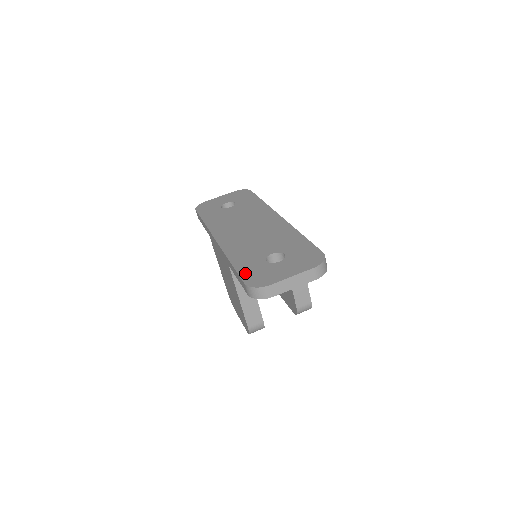
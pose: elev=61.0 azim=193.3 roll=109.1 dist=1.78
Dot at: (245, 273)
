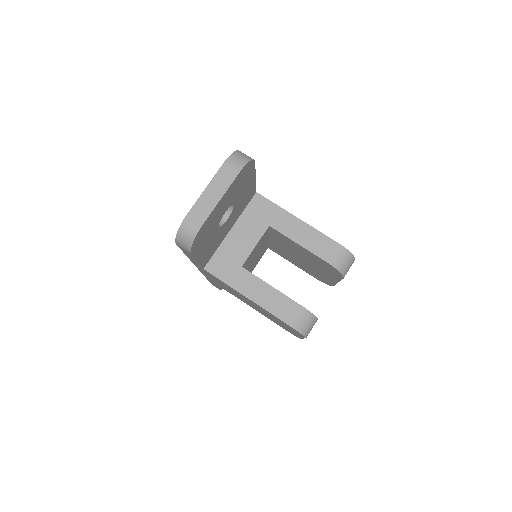
Dot at: occluded
